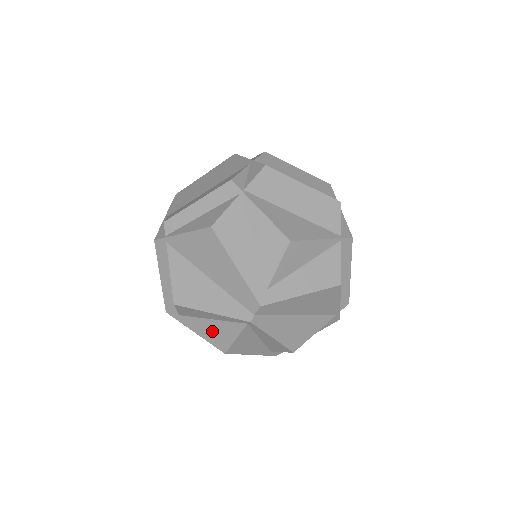
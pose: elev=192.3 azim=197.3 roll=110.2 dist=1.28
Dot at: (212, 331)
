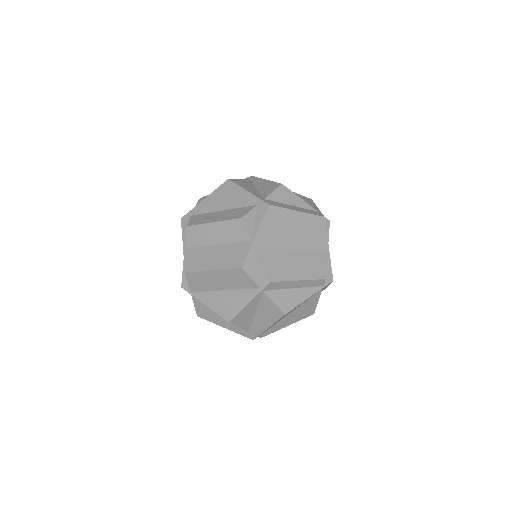
Dot at: occluded
